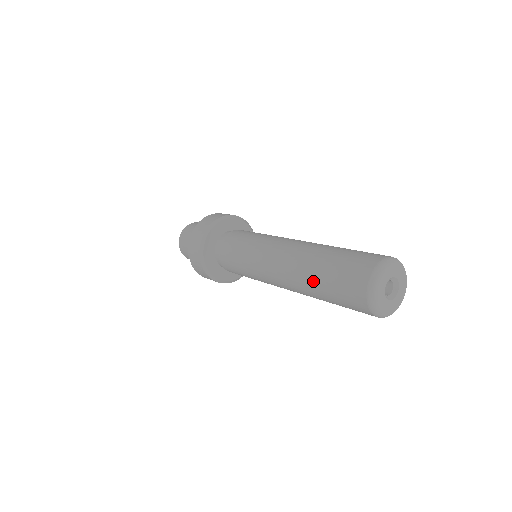
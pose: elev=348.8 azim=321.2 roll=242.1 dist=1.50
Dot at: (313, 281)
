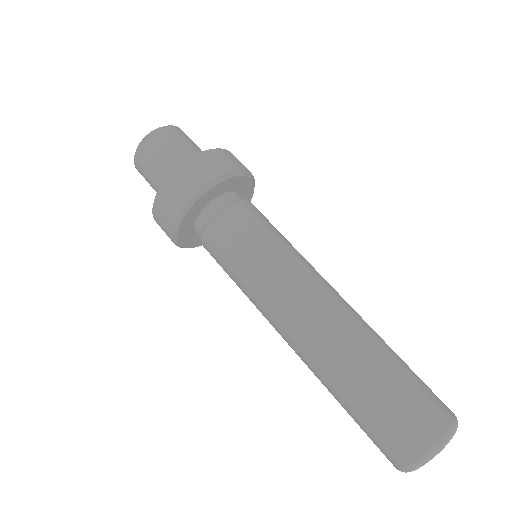
Dot at: (336, 395)
